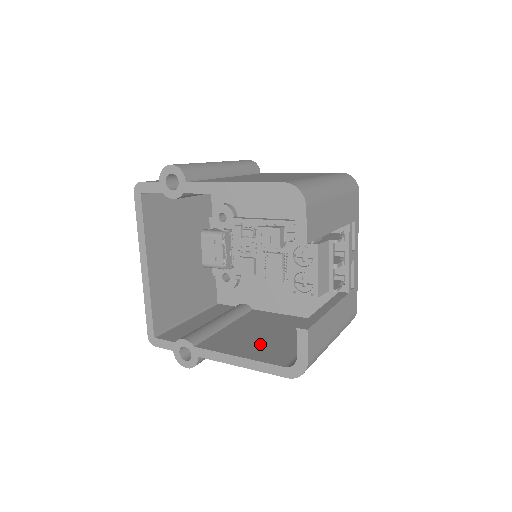
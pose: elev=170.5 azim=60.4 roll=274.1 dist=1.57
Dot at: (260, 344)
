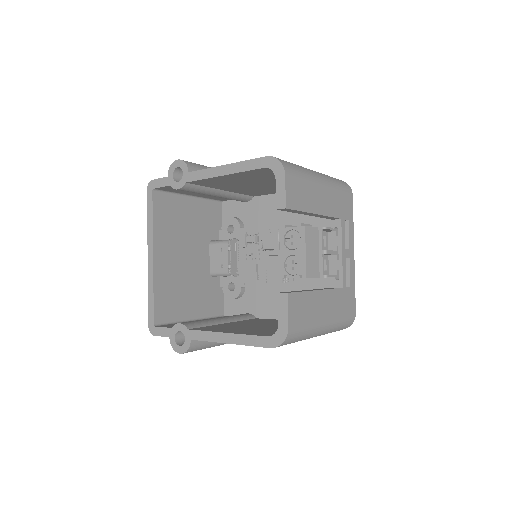
Dot at: (251, 329)
